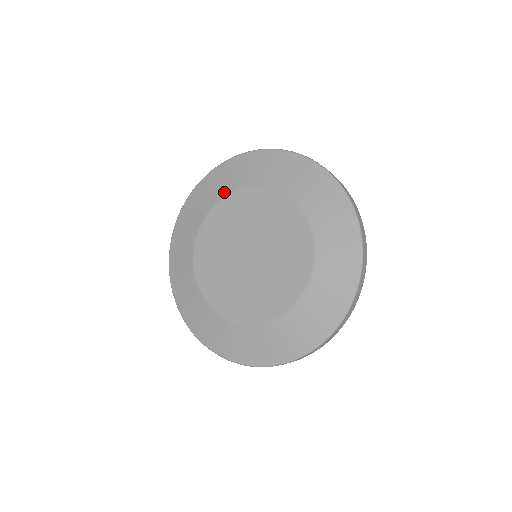
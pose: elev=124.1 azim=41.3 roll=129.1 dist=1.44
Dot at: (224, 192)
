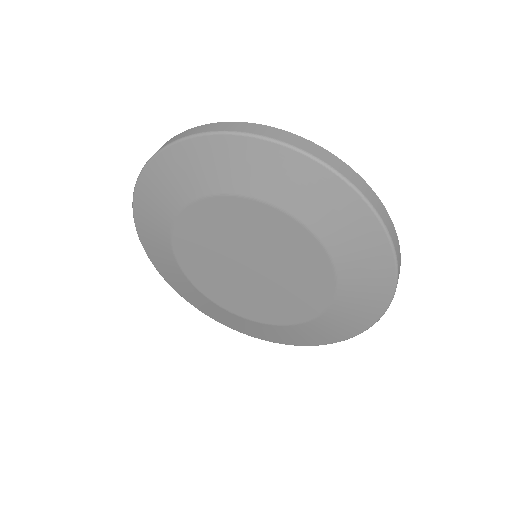
Dot at: (171, 212)
